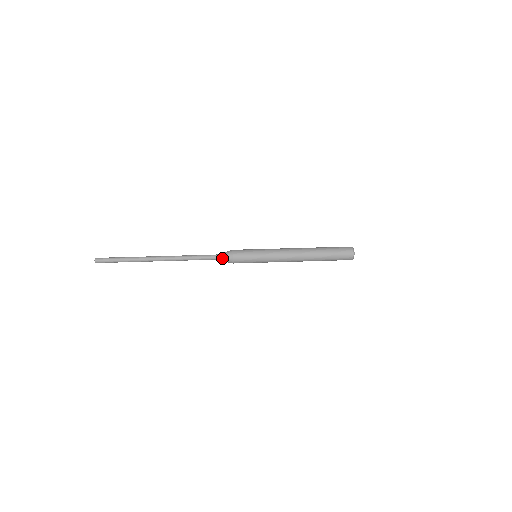
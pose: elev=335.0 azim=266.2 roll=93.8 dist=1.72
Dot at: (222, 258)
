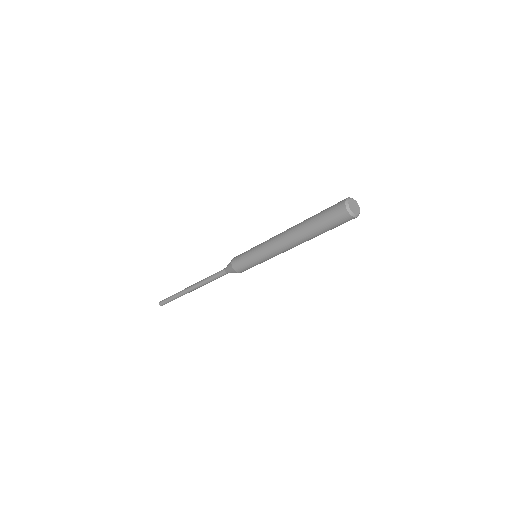
Dot at: occluded
